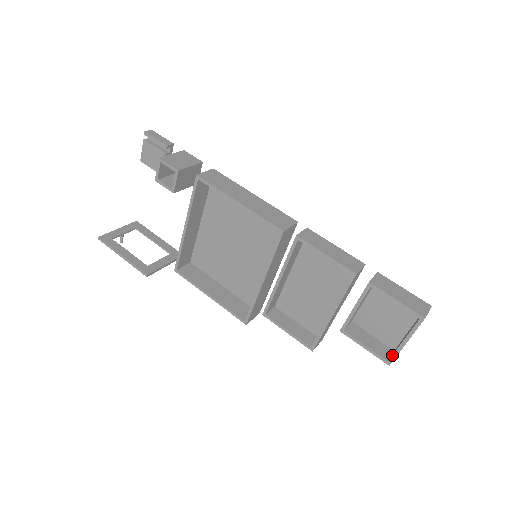
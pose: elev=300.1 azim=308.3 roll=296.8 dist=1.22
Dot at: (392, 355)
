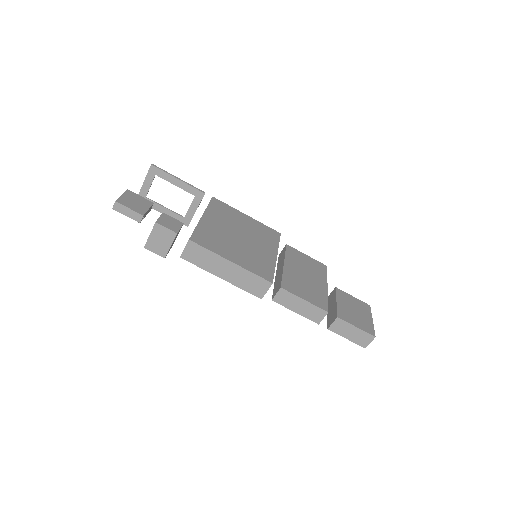
Dot at: occluded
